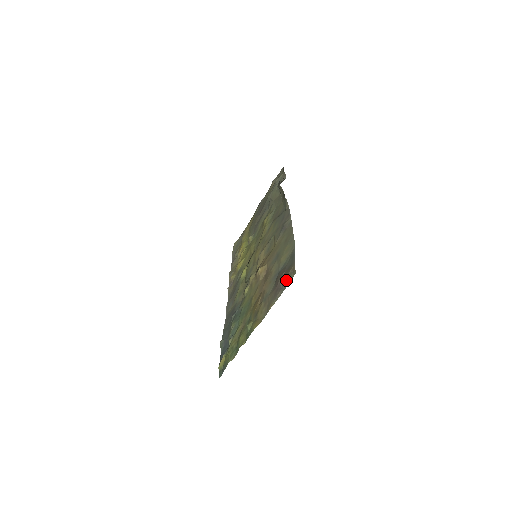
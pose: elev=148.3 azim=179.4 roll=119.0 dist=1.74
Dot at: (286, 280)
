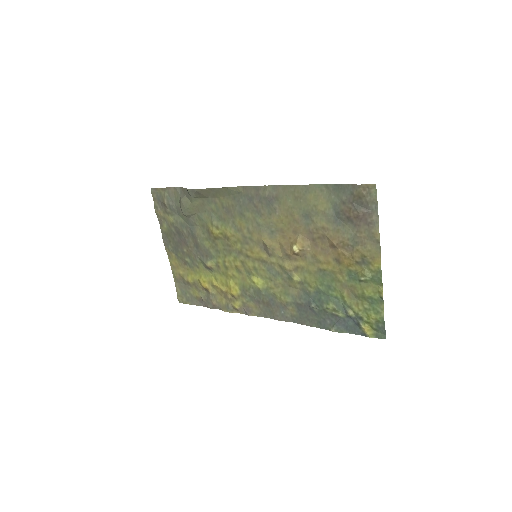
Dot at: (369, 202)
